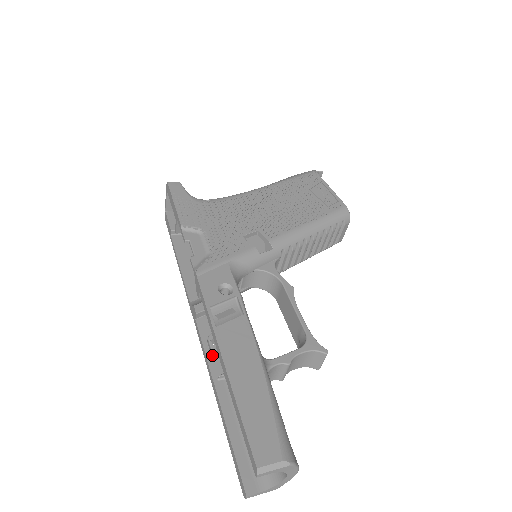
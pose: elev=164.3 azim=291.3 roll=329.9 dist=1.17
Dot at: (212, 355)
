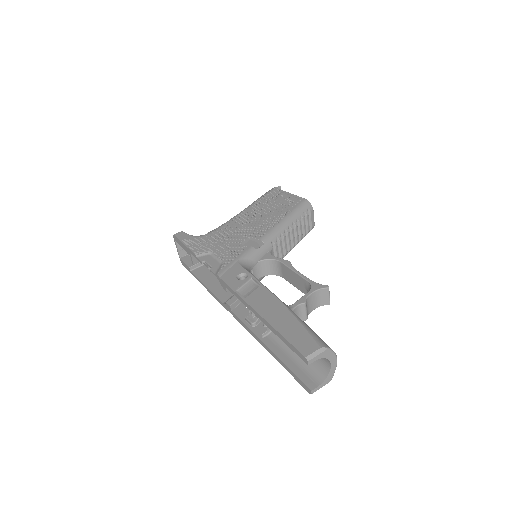
Dot at: (252, 326)
